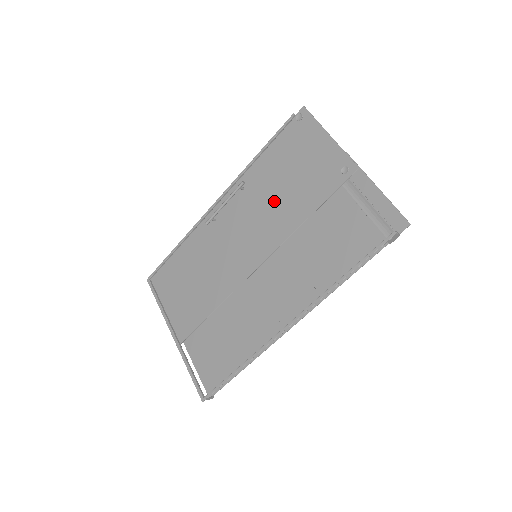
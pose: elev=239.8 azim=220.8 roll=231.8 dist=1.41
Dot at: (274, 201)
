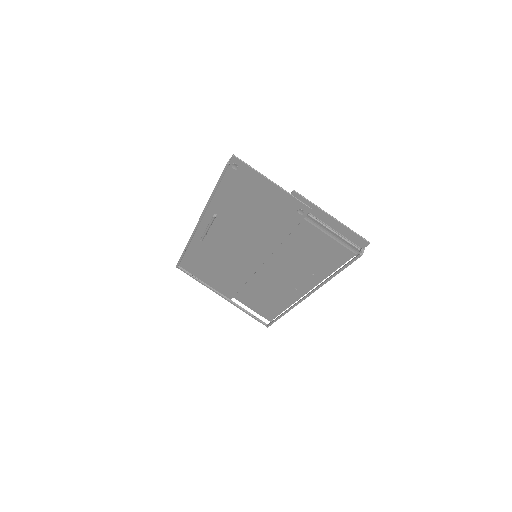
Dot at: (250, 226)
